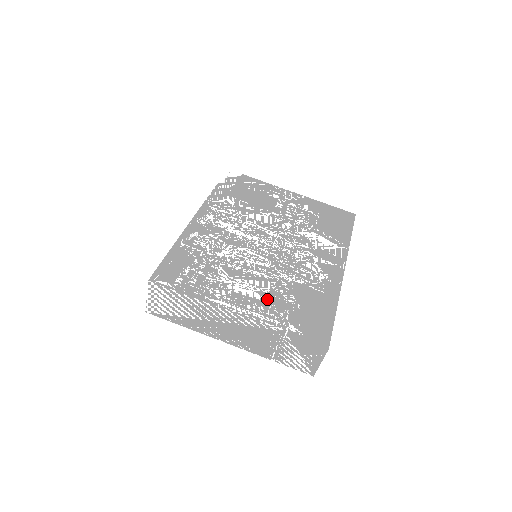
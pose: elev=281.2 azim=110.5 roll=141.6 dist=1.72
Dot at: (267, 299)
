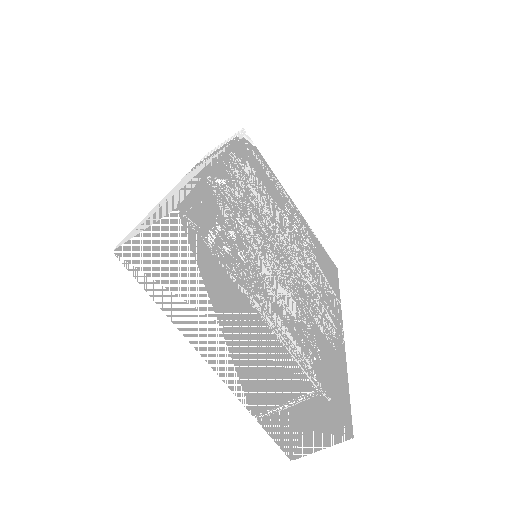
Dot at: (297, 329)
